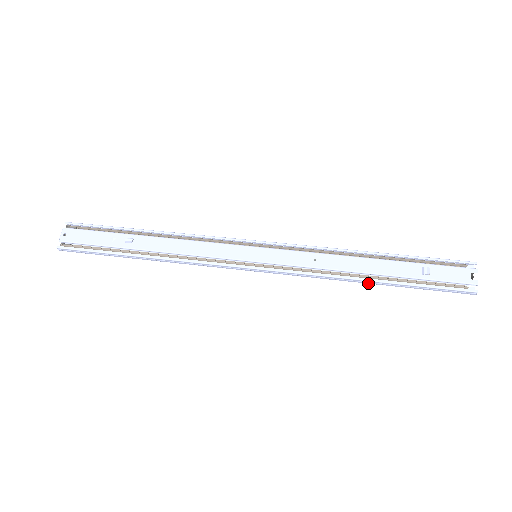
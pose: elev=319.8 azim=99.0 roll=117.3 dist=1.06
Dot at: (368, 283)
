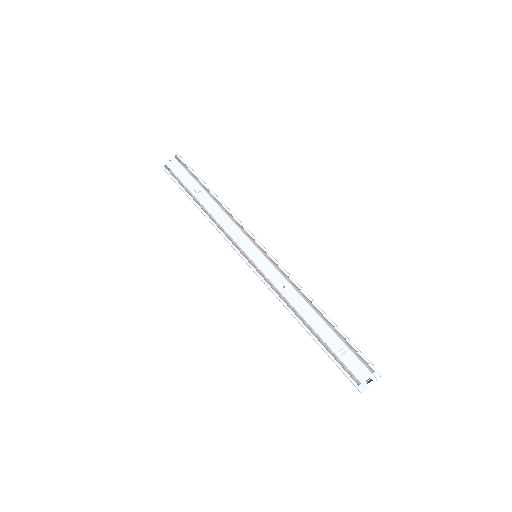
Dot at: (304, 328)
